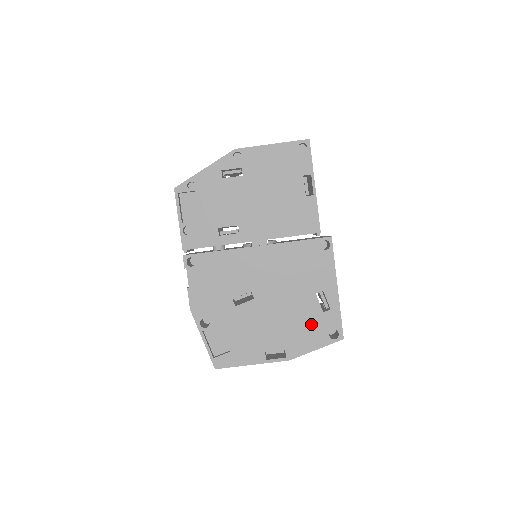
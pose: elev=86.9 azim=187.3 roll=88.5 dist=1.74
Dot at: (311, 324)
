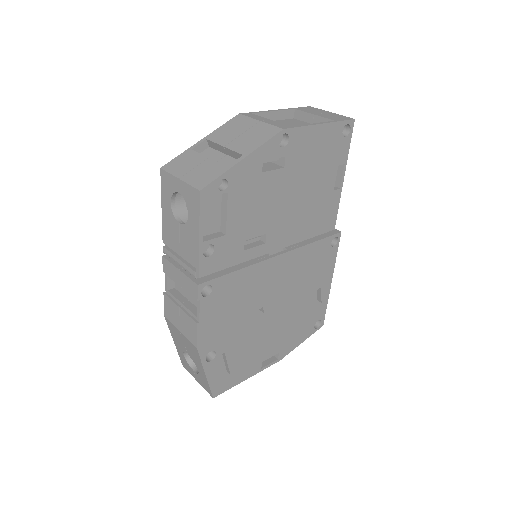
Dot at: (304, 321)
